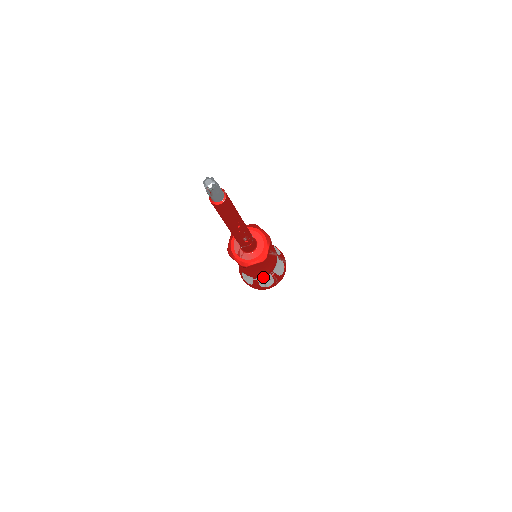
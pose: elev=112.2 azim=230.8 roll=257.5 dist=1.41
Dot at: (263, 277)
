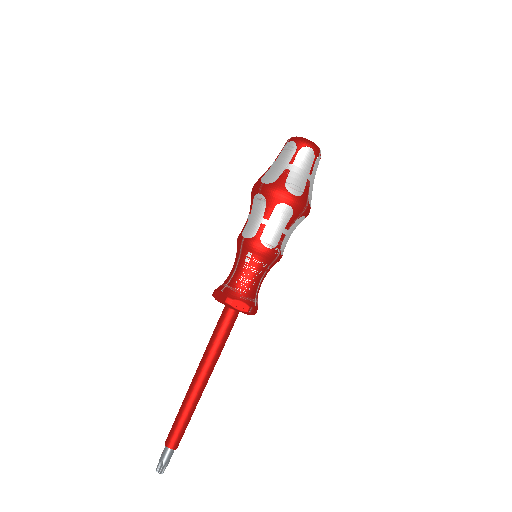
Dot at: occluded
